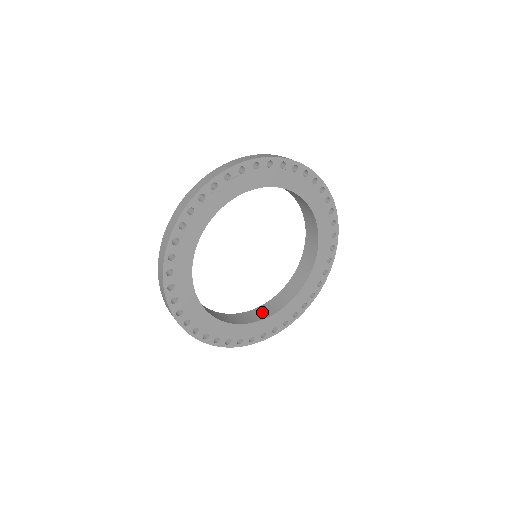
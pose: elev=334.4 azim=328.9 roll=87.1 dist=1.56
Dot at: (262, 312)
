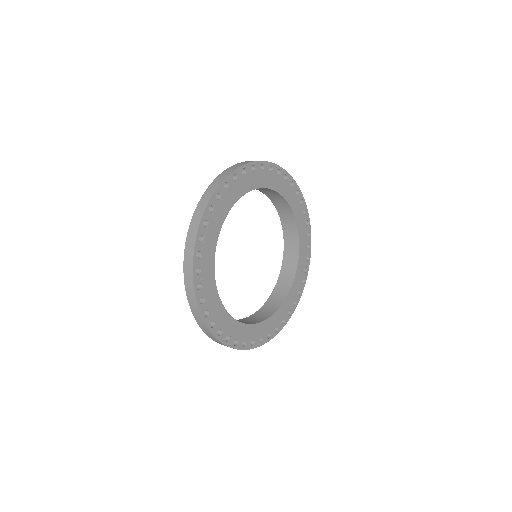
Dot at: occluded
